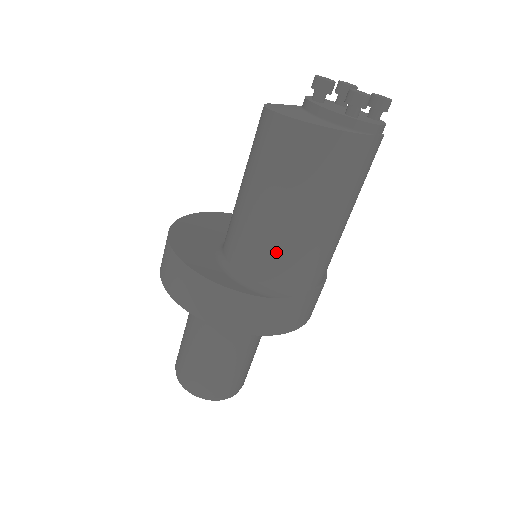
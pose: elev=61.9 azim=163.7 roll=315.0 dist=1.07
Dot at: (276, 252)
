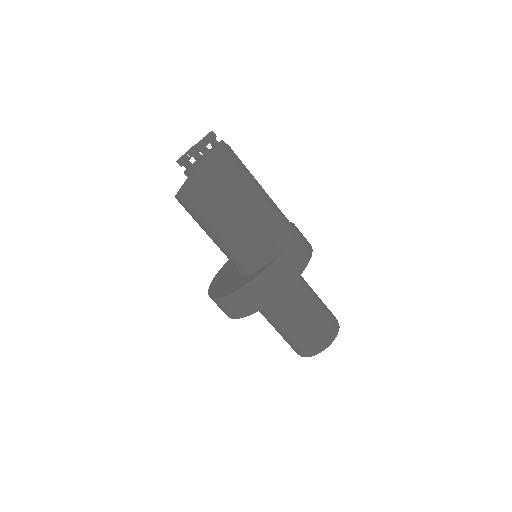
Dot at: (256, 235)
